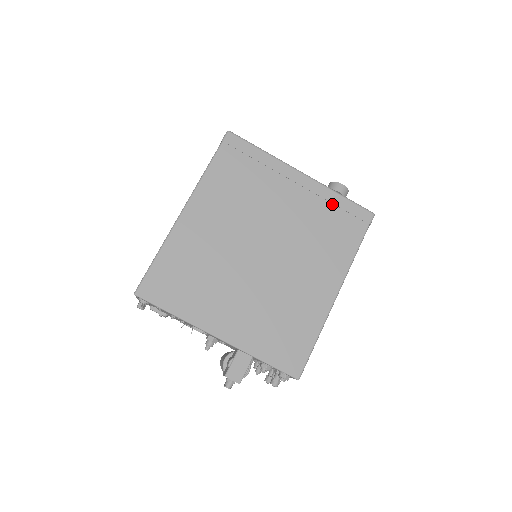
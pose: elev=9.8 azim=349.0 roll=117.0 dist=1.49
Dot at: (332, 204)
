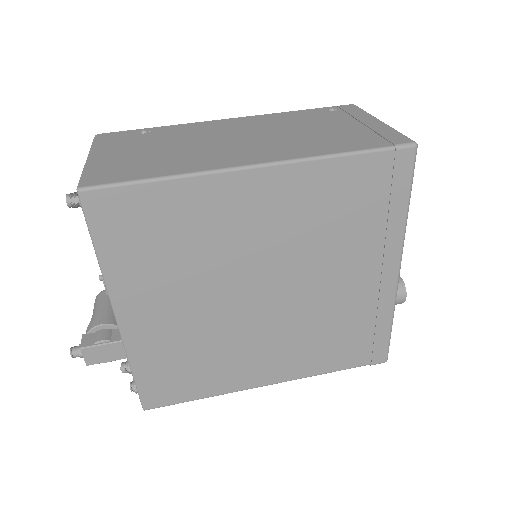
Dot at: (375, 321)
